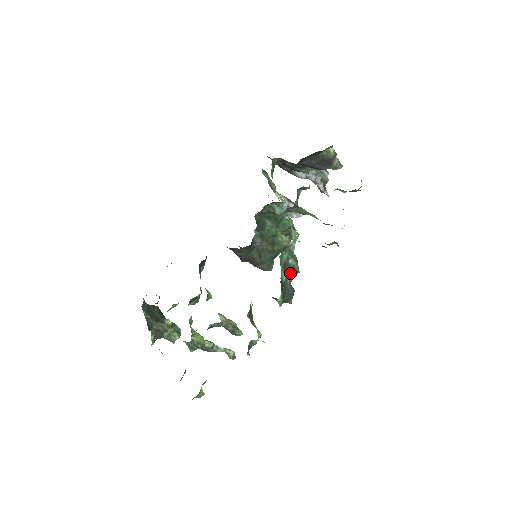
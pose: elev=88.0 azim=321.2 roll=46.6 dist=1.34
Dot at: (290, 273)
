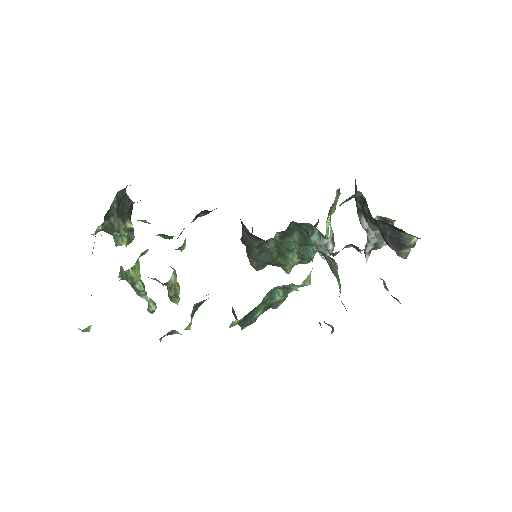
Dot at: (268, 307)
